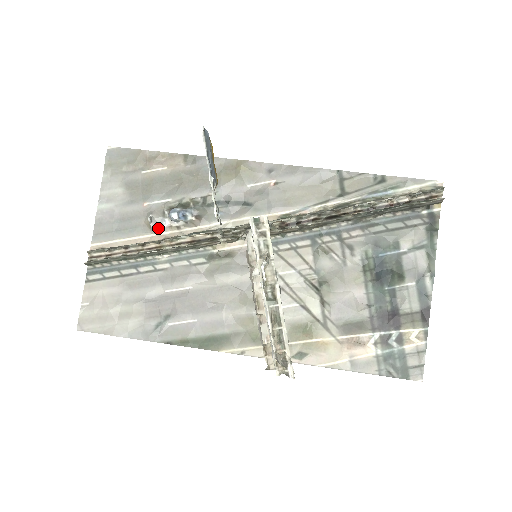
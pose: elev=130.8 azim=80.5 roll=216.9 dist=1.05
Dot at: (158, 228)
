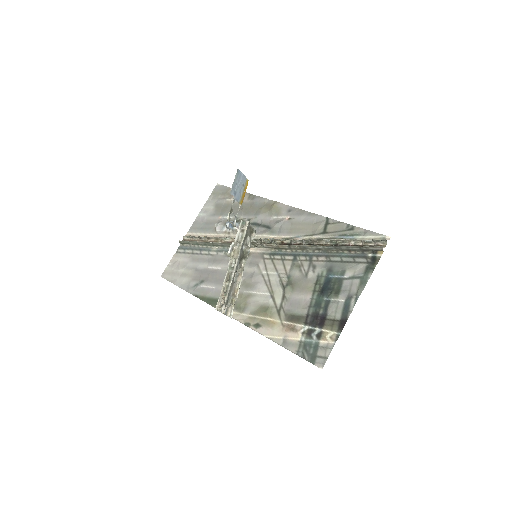
Dot at: (220, 231)
